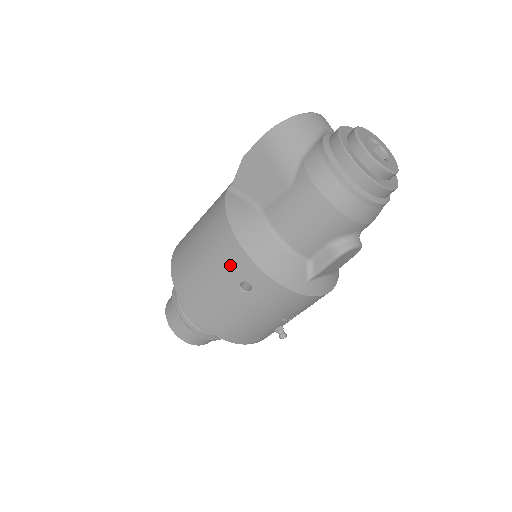
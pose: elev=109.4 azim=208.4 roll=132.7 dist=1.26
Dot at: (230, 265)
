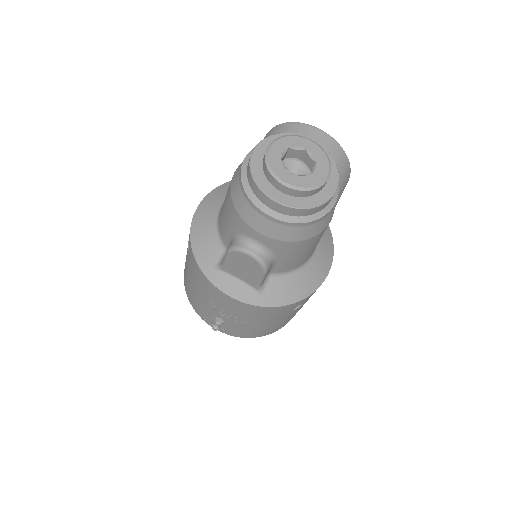
Dot at: occluded
